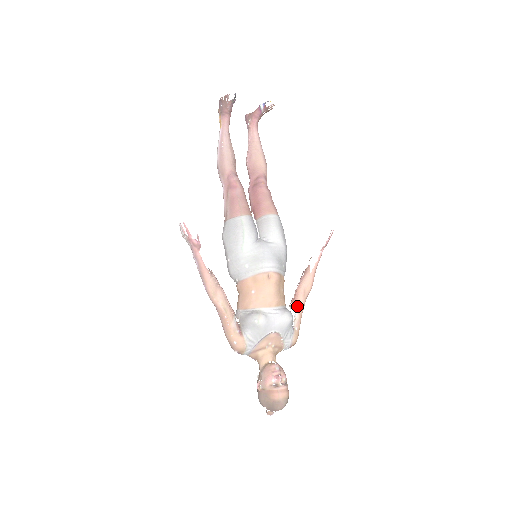
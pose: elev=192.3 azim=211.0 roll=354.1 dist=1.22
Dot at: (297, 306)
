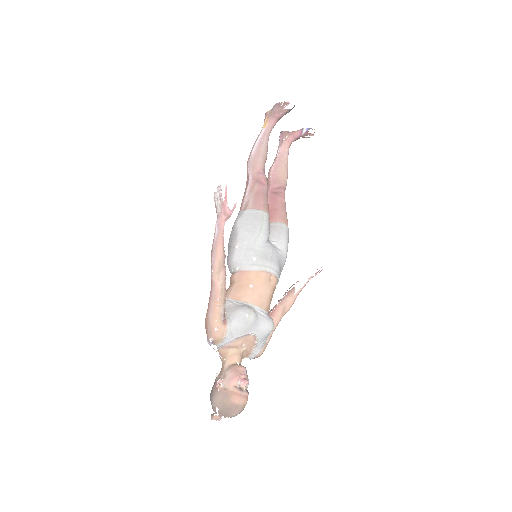
Dot at: (274, 320)
